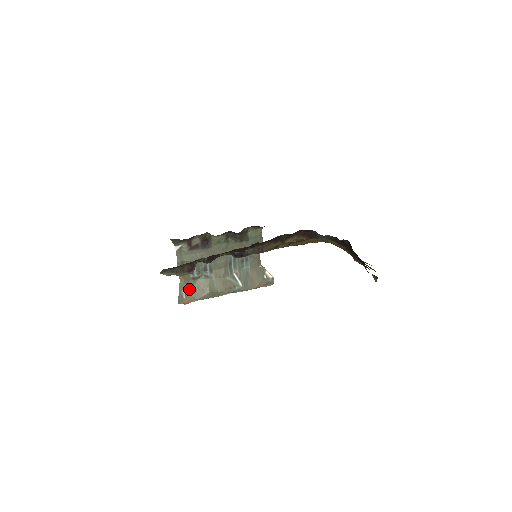
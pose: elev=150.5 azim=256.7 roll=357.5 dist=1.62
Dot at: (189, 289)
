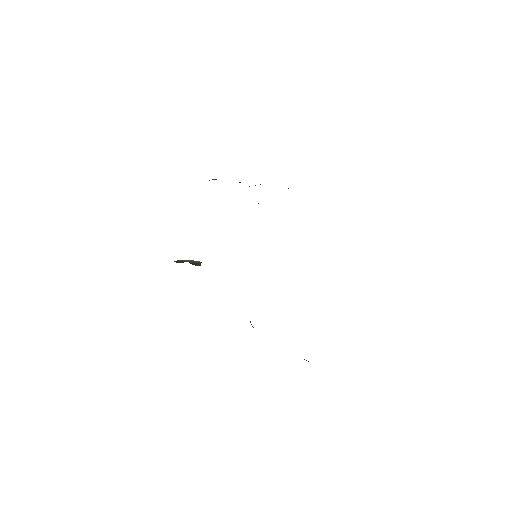
Dot at: occluded
